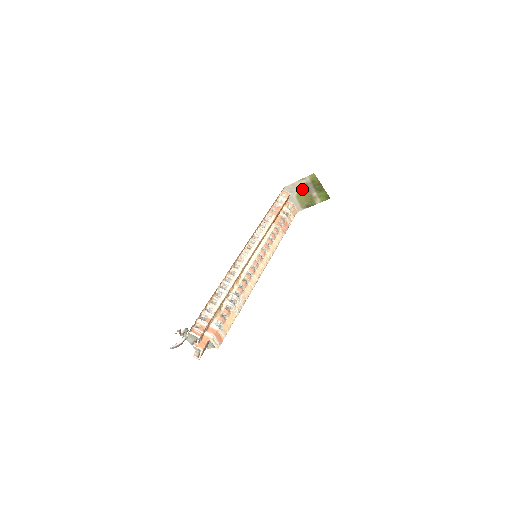
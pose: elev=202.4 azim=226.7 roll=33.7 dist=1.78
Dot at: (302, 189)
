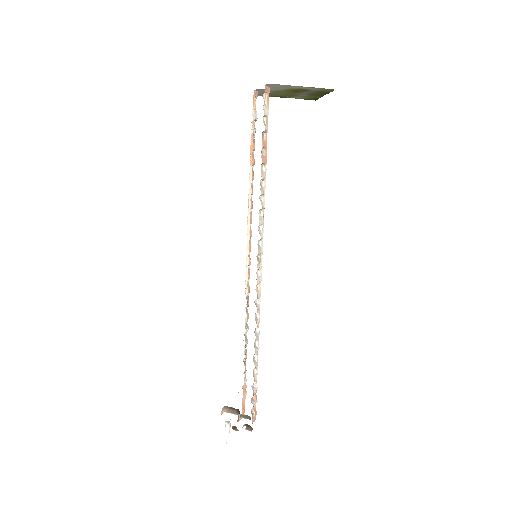
Dot at: (294, 90)
